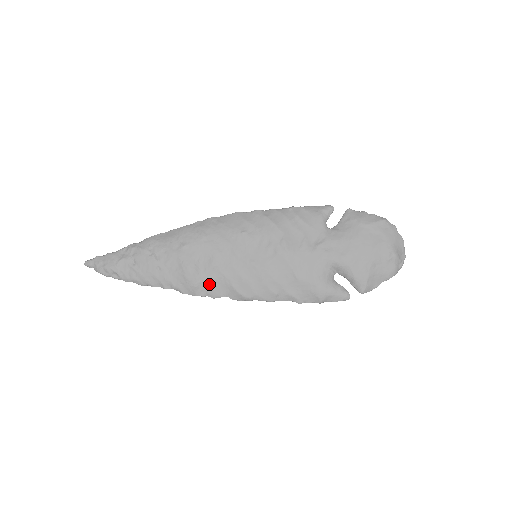
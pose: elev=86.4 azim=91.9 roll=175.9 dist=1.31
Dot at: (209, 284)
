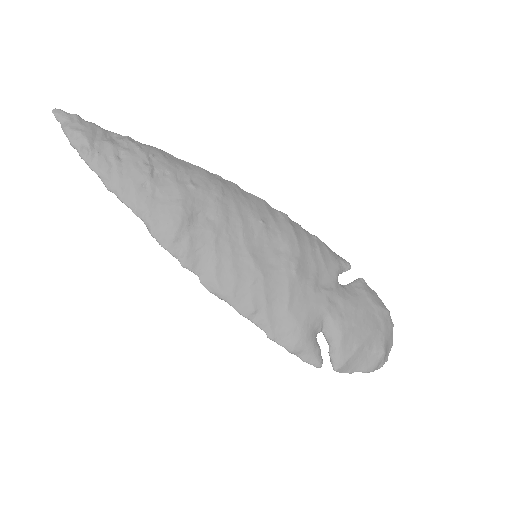
Dot at: (191, 246)
